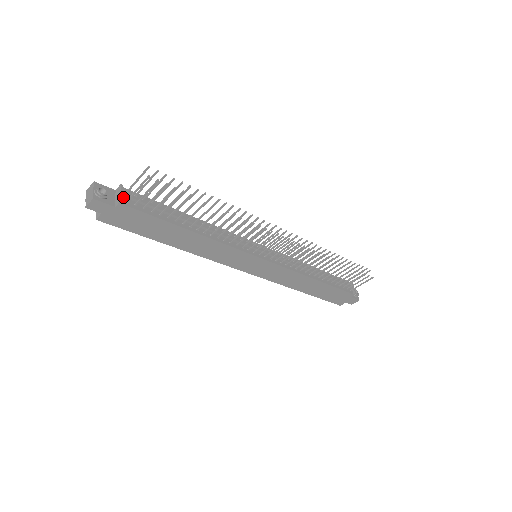
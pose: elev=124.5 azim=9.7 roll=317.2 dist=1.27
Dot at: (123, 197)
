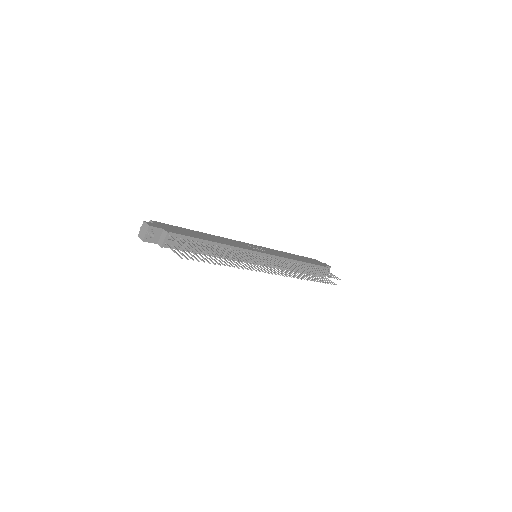
Dot at: (165, 241)
